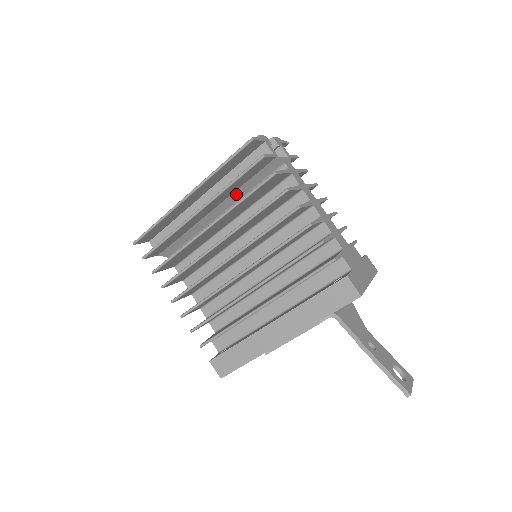
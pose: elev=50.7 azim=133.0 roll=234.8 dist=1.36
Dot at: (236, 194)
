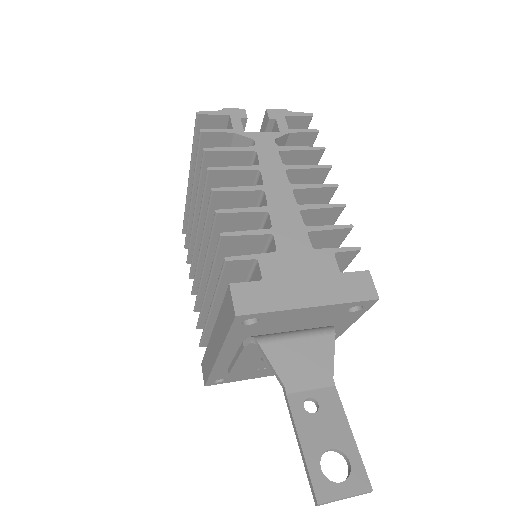
Dot at: occluded
